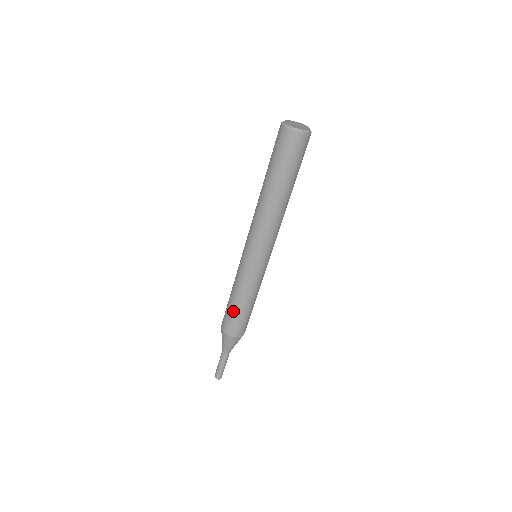
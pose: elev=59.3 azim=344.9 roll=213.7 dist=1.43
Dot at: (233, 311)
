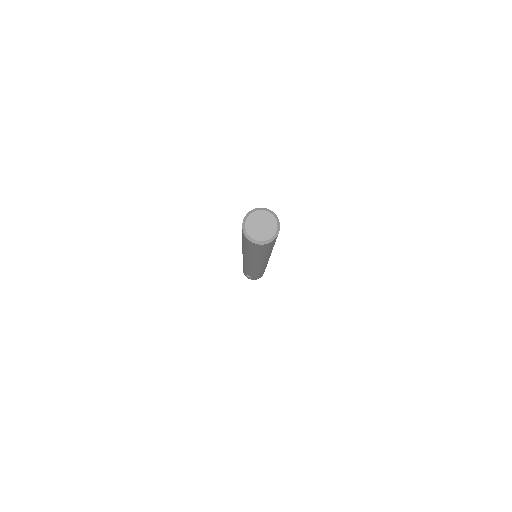
Dot at: (248, 275)
